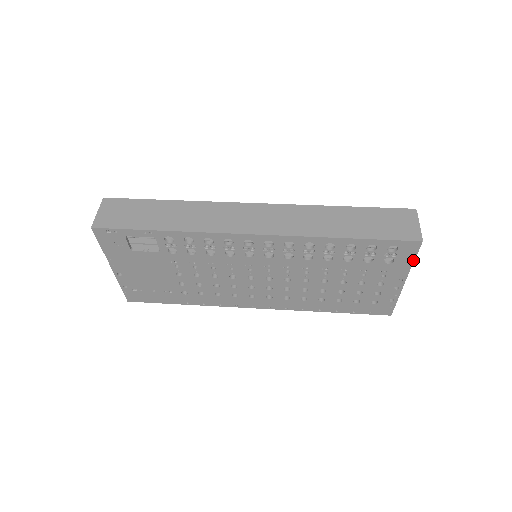
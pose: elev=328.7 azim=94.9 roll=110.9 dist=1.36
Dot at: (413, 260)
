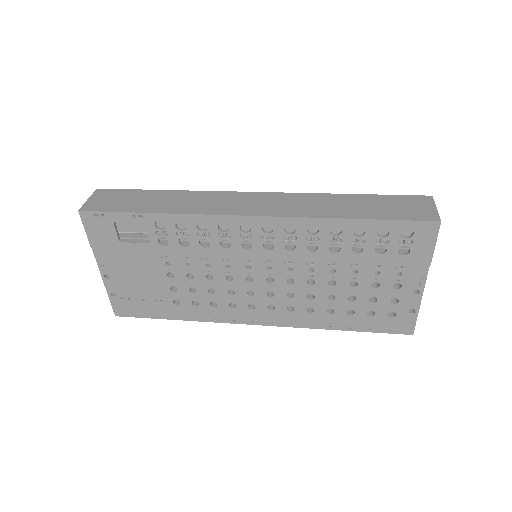
Dot at: (432, 250)
